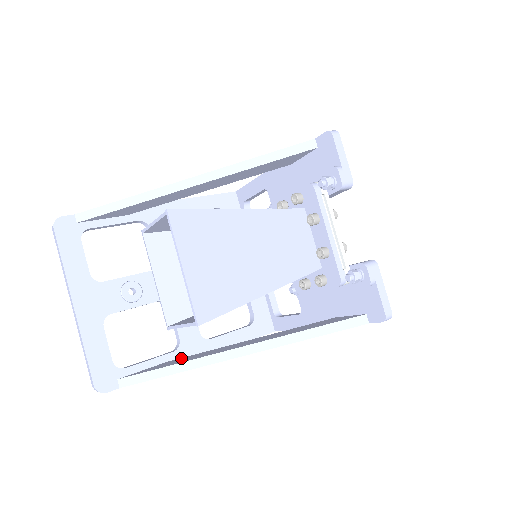
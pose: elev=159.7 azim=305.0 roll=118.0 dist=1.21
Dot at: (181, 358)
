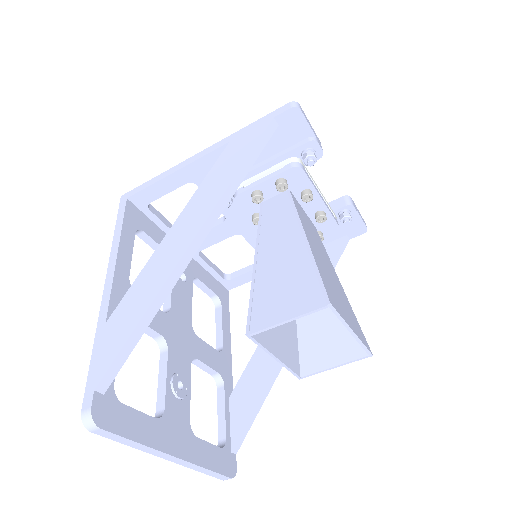
Dot at: (240, 383)
